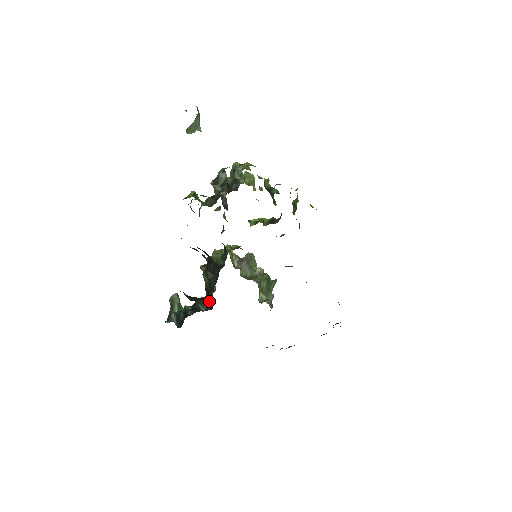
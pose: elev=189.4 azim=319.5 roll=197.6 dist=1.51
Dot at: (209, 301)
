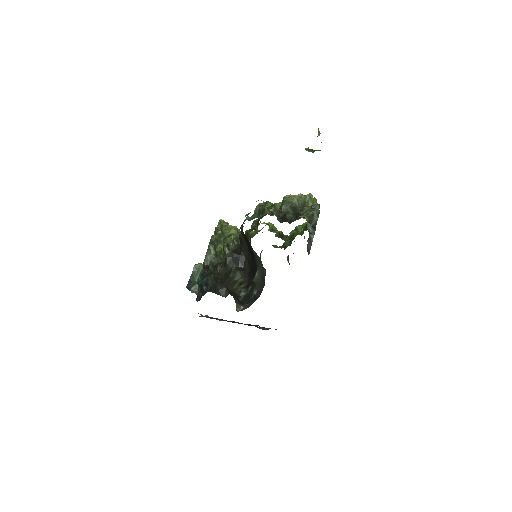
Dot at: (241, 302)
